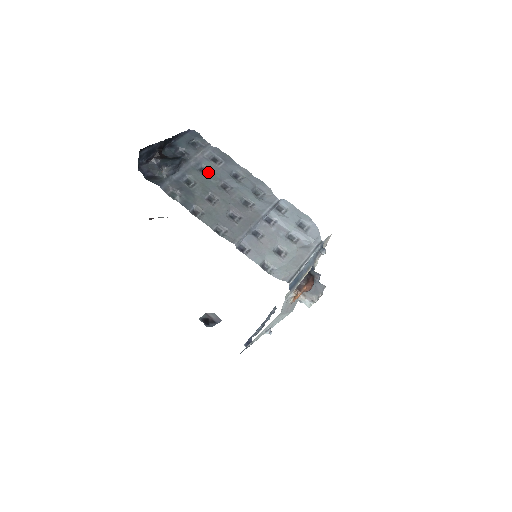
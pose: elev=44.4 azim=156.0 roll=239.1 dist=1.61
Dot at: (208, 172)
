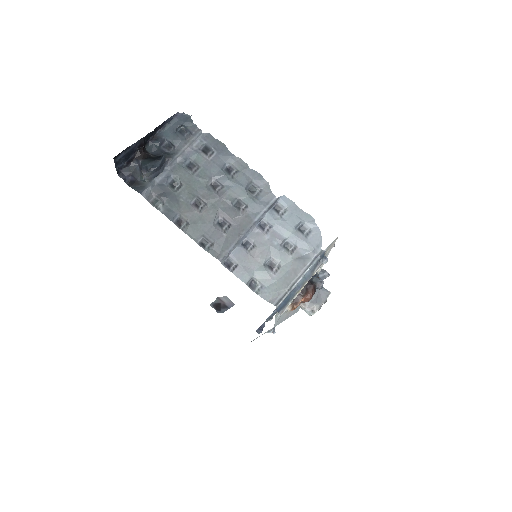
Dot at: (197, 168)
